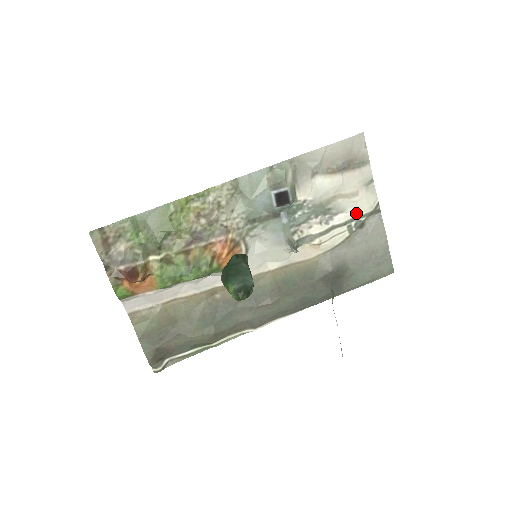
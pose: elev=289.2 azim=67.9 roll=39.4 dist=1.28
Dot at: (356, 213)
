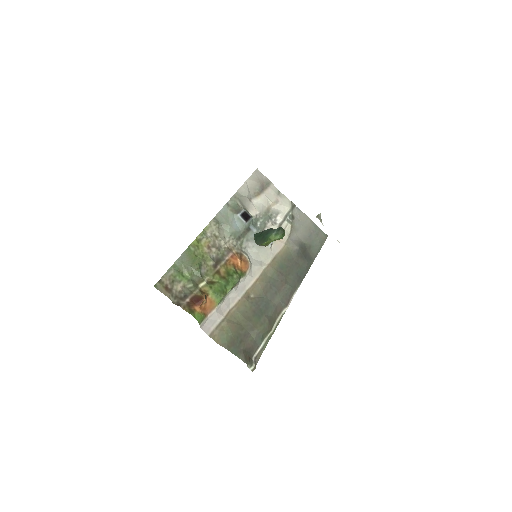
Dot at: (285, 211)
